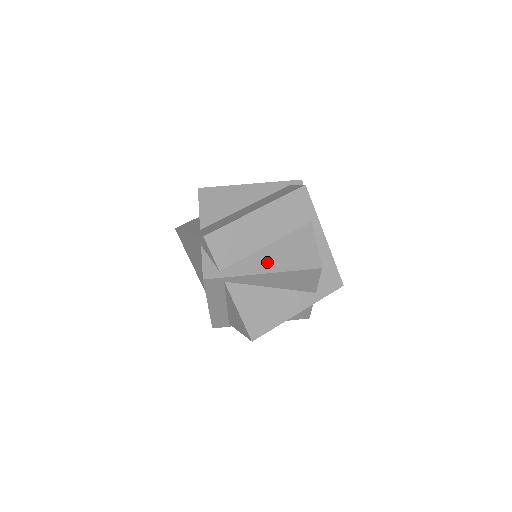
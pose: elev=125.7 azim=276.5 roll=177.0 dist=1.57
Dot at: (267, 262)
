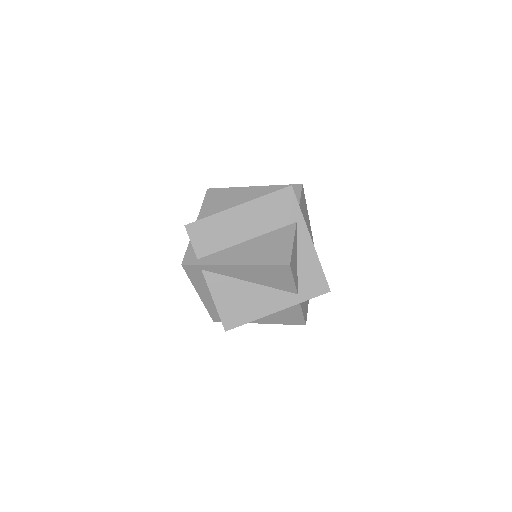
Dot at: (241, 255)
